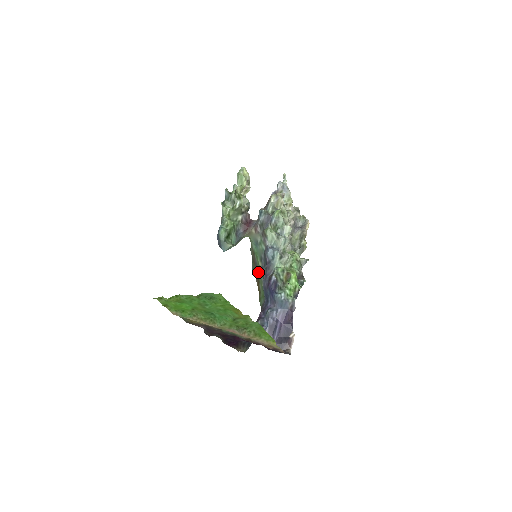
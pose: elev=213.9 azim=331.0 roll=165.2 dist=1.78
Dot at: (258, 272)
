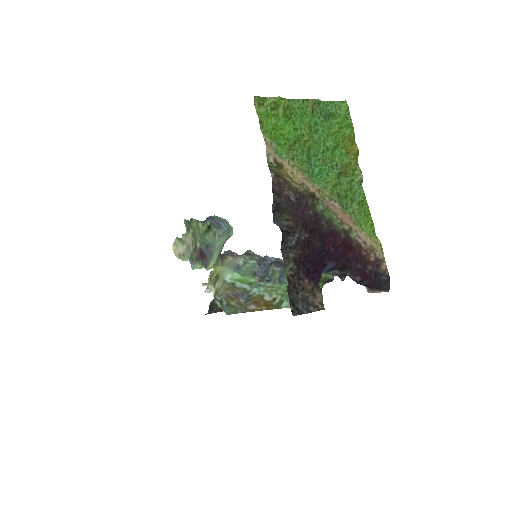
Dot at: (253, 292)
